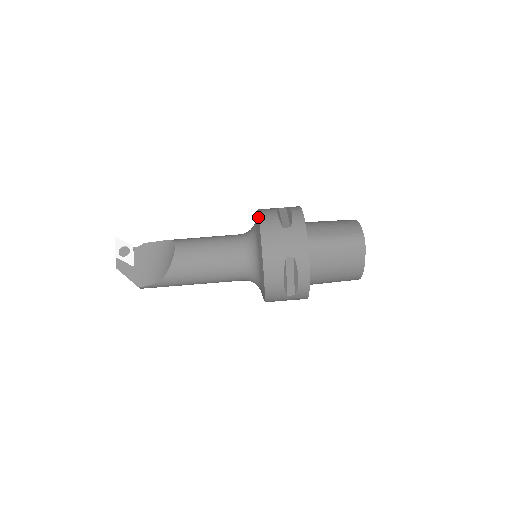
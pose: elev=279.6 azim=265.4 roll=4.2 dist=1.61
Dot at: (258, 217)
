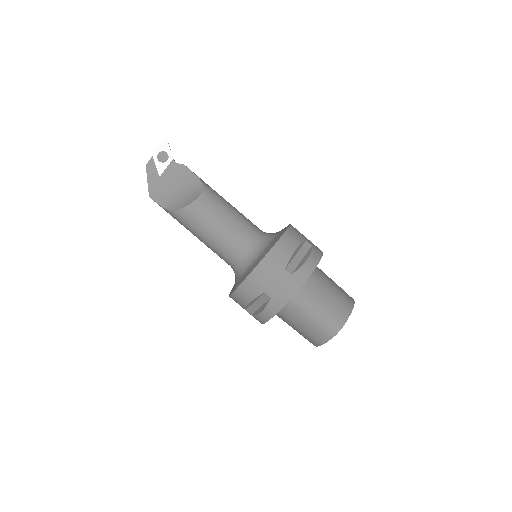
Dot at: (278, 239)
